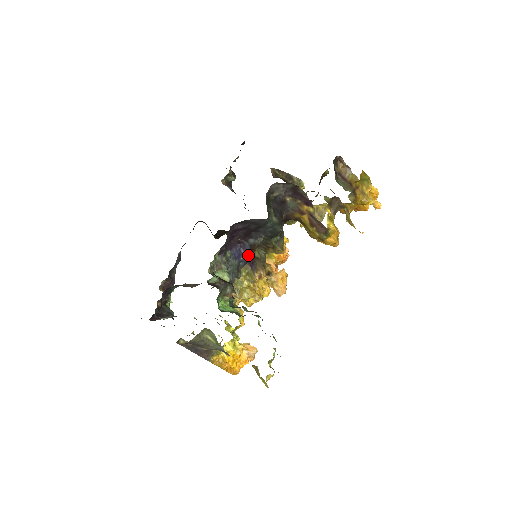
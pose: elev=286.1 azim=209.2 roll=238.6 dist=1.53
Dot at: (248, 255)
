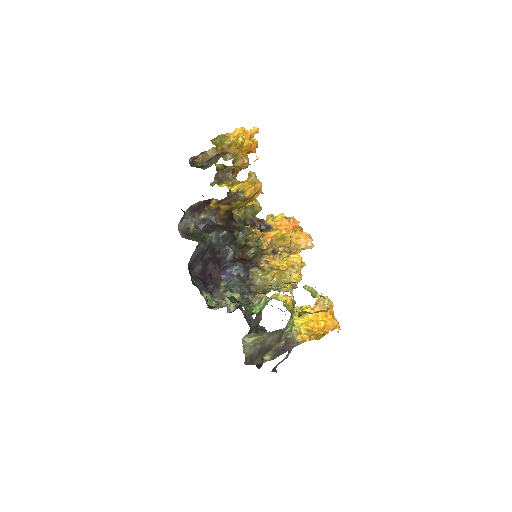
Dot at: (238, 267)
